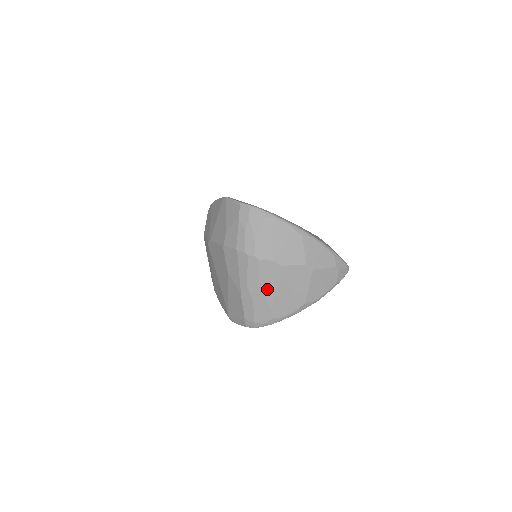
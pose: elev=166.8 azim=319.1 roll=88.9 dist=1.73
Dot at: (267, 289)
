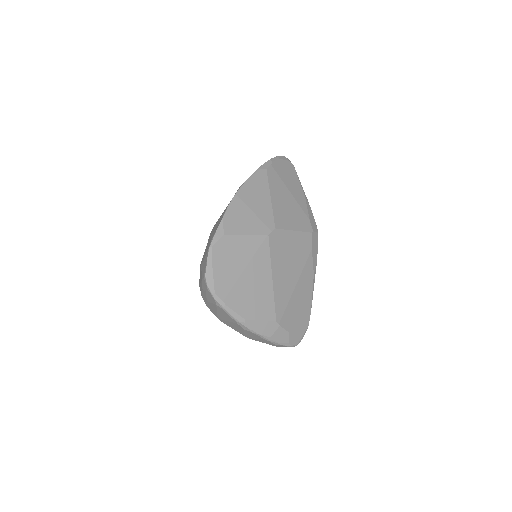
Dot at: occluded
